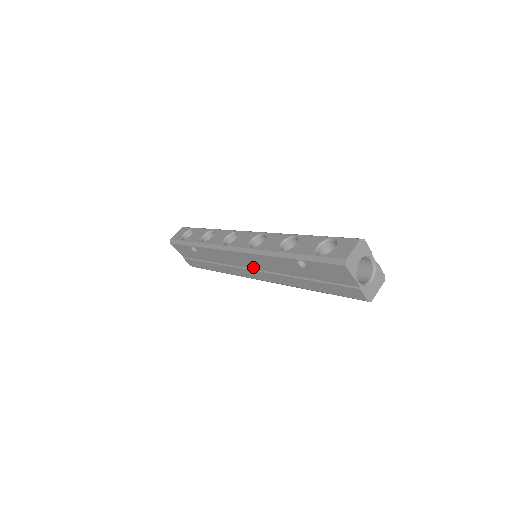
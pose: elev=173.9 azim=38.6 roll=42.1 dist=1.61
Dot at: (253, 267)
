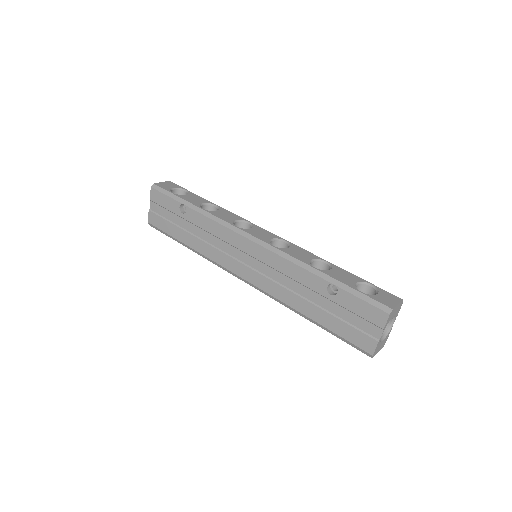
Dot at: (252, 264)
